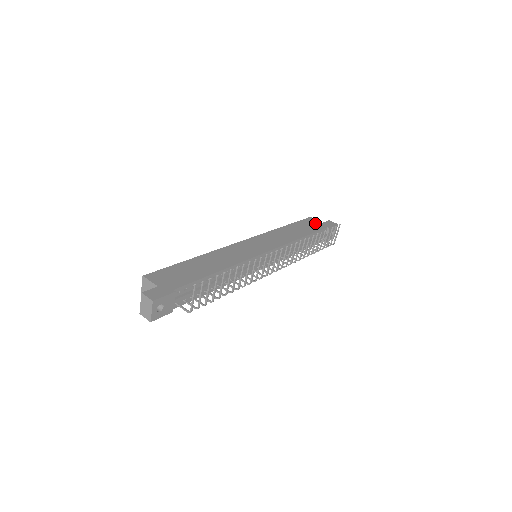
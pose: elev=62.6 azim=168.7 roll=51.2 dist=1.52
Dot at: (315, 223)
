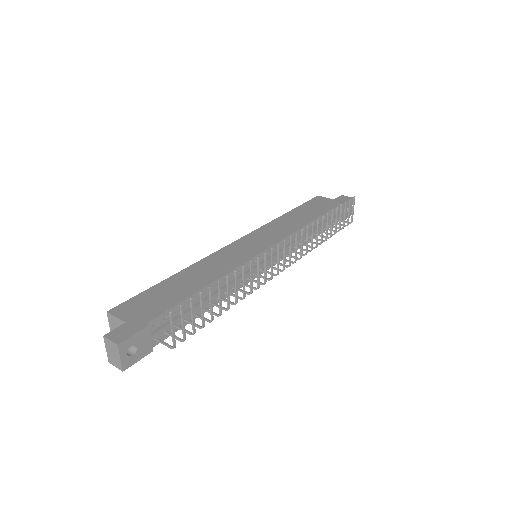
Dot at: (324, 202)
